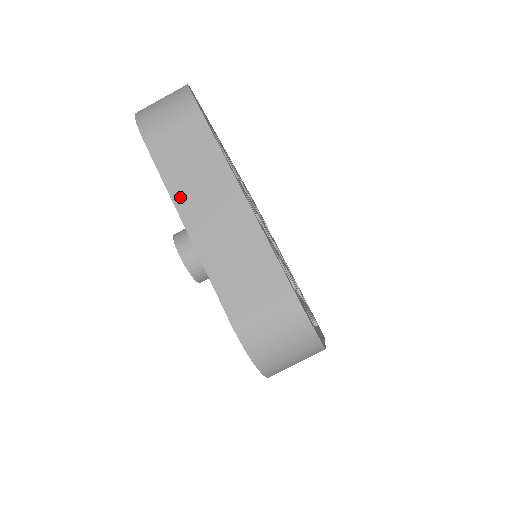
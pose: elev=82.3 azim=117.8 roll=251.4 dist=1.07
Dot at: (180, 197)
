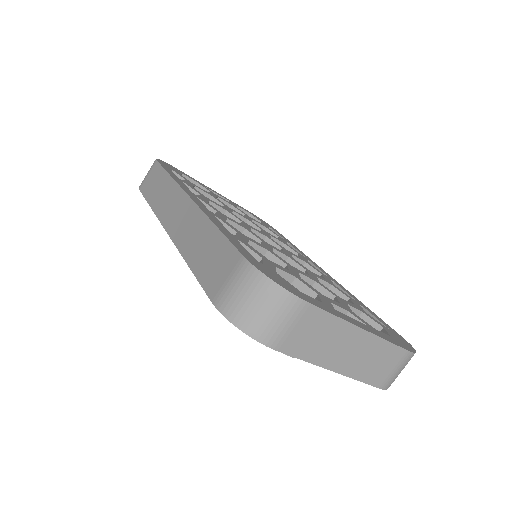
Dot at: (322, 360)
